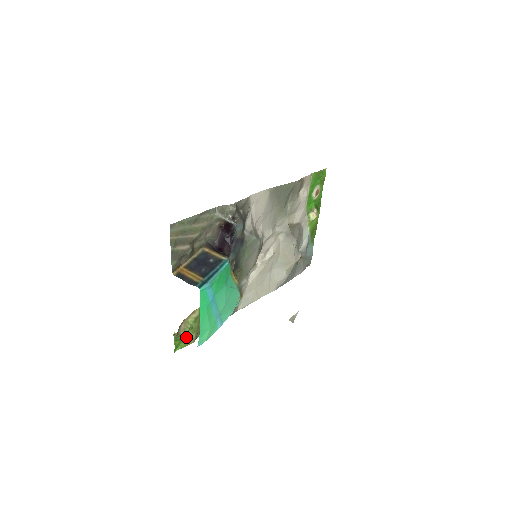
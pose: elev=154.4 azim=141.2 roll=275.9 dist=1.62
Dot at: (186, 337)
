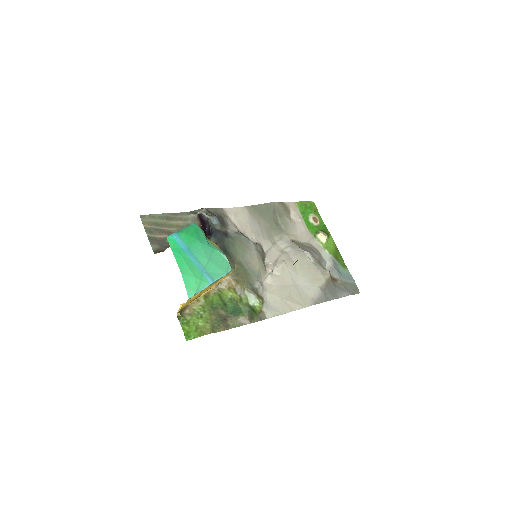
Dot at: (198, 327)
